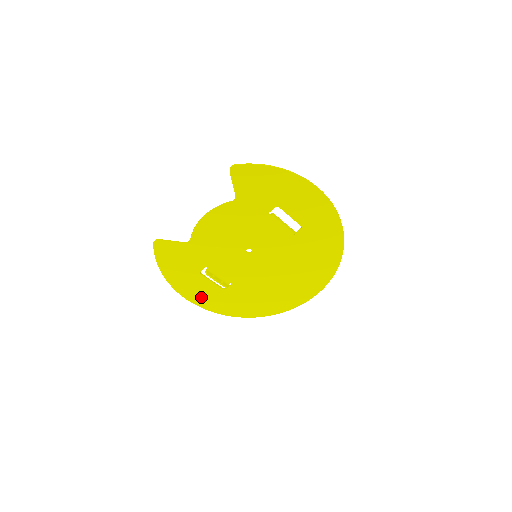
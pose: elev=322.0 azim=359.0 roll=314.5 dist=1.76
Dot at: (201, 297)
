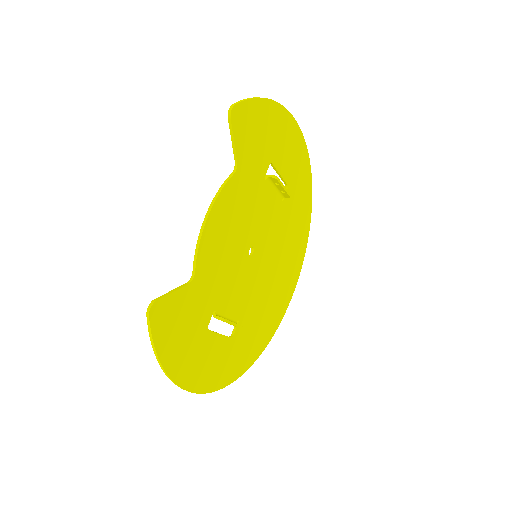
Dot at: (210, 373)
